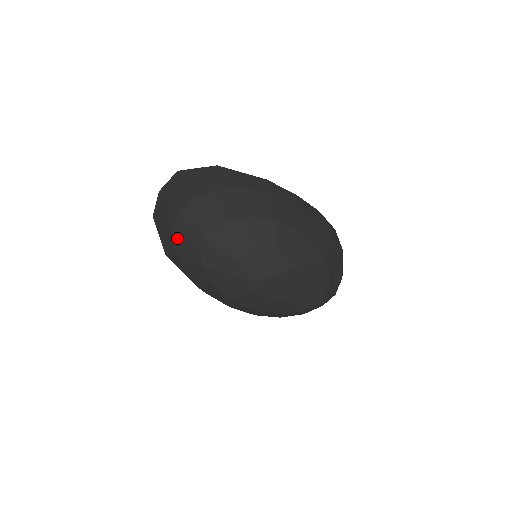
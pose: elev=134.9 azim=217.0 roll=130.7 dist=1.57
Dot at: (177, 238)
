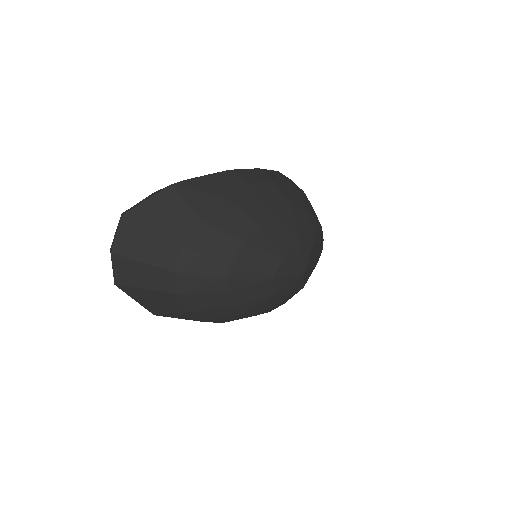
Dot at: (186, 296)
